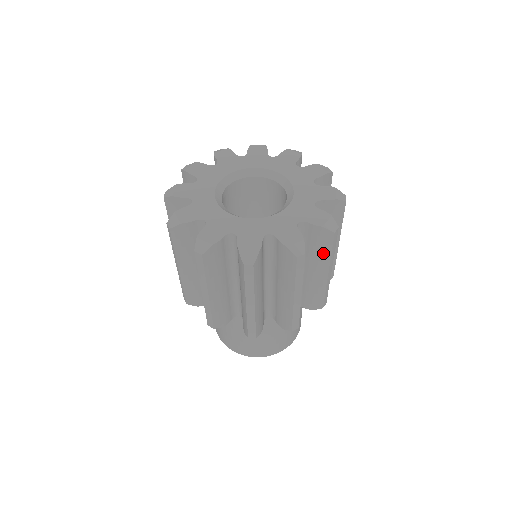
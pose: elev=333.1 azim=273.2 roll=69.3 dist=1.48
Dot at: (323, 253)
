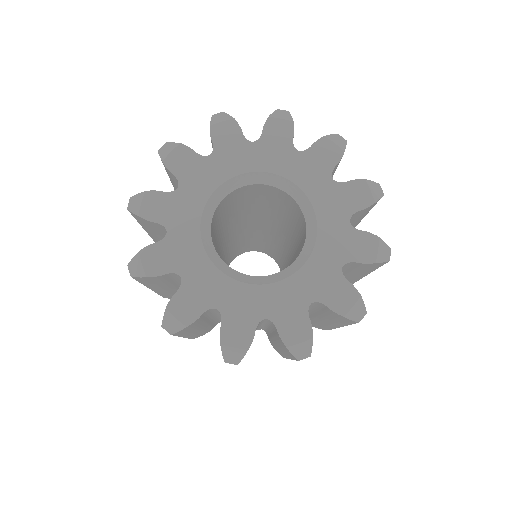
Dot at: (338, 322)
